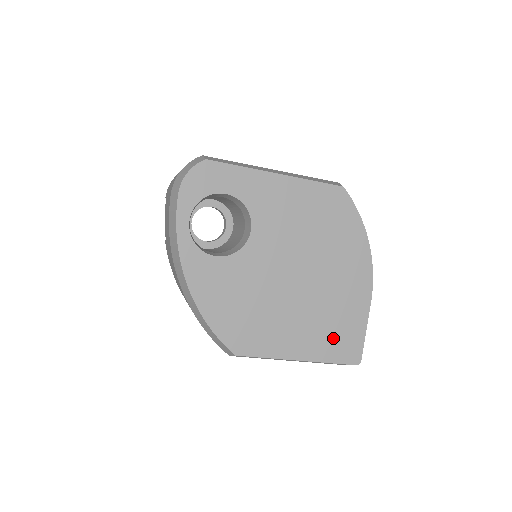
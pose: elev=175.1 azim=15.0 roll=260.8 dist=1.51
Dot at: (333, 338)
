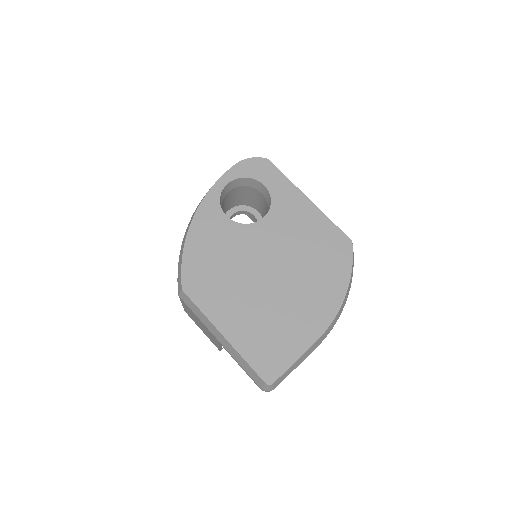
Dot at: (264, 343)
